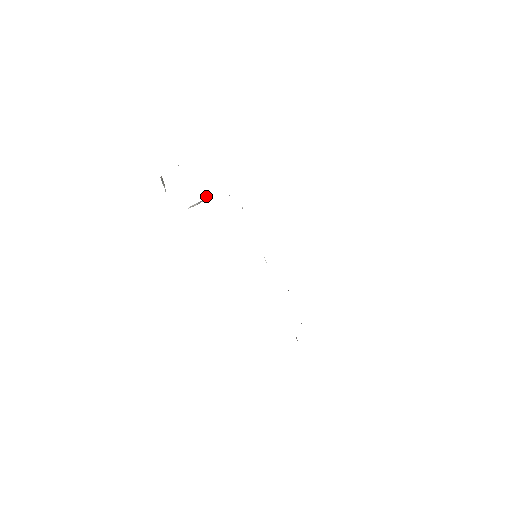
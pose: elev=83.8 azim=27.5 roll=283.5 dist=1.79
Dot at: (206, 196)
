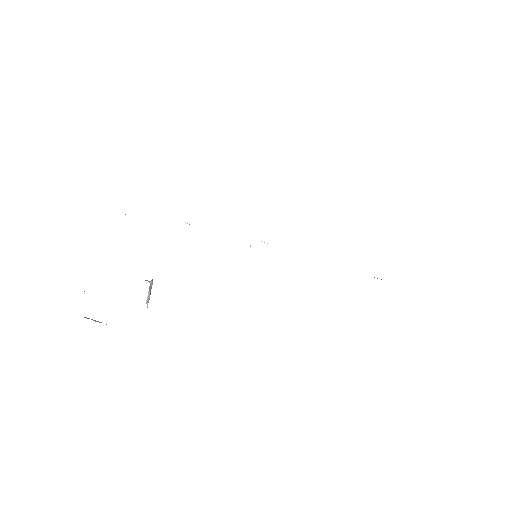
Dot at: occluded
